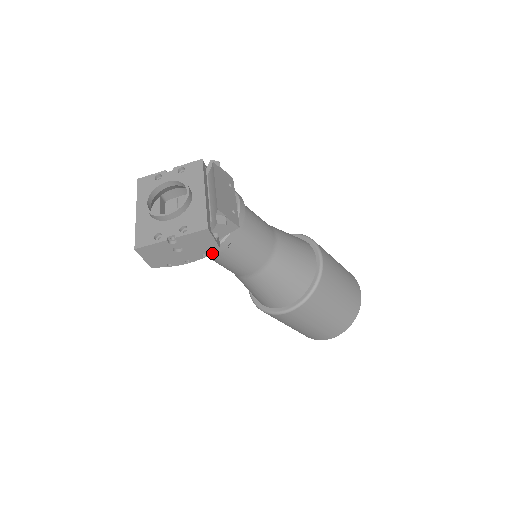
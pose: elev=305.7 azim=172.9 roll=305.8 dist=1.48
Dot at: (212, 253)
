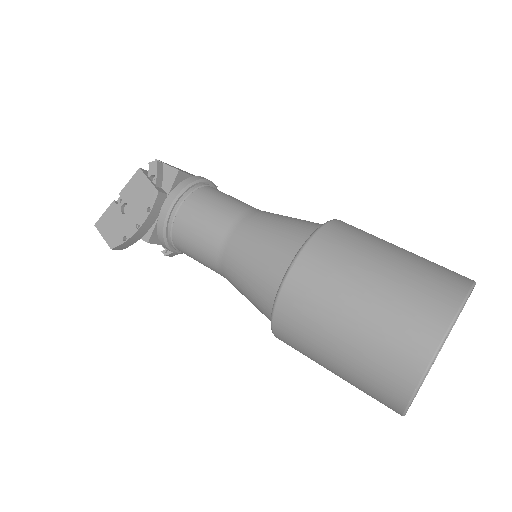
Dot at: (154, 203)
